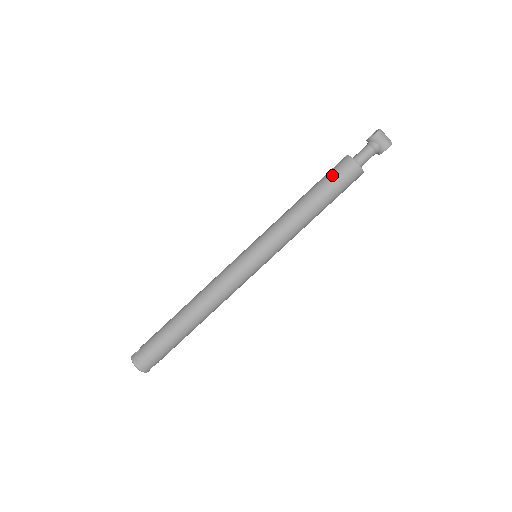
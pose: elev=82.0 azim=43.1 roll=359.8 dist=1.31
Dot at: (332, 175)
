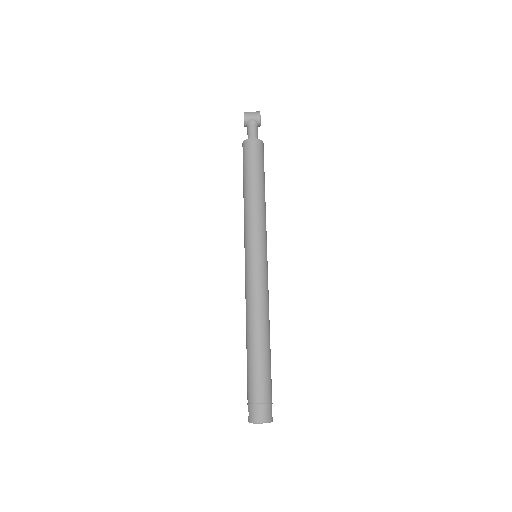
Dot at: (246, 160)
